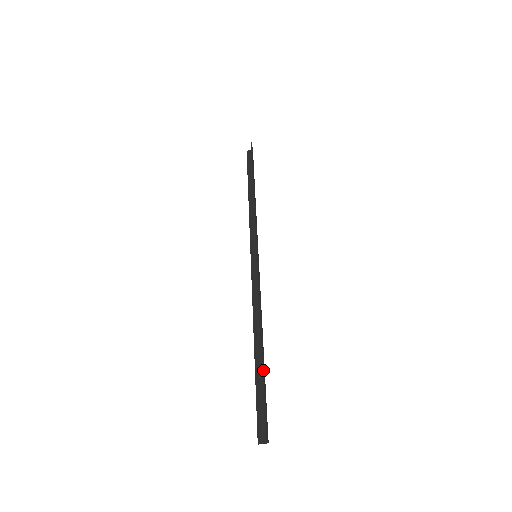
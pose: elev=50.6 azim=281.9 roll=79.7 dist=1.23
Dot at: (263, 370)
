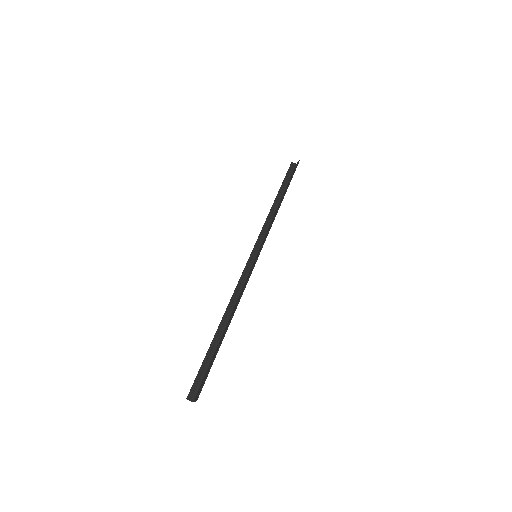
Dot at: occluded
